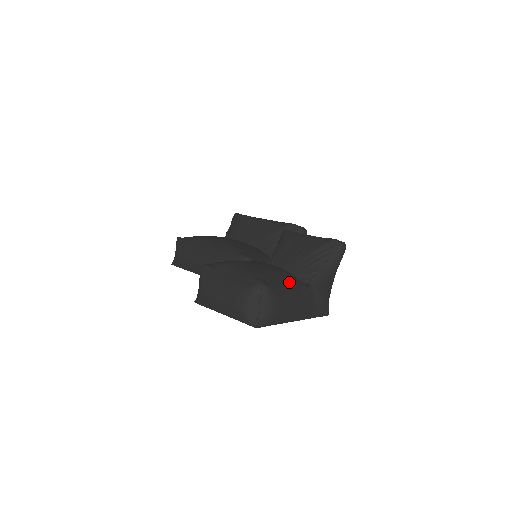
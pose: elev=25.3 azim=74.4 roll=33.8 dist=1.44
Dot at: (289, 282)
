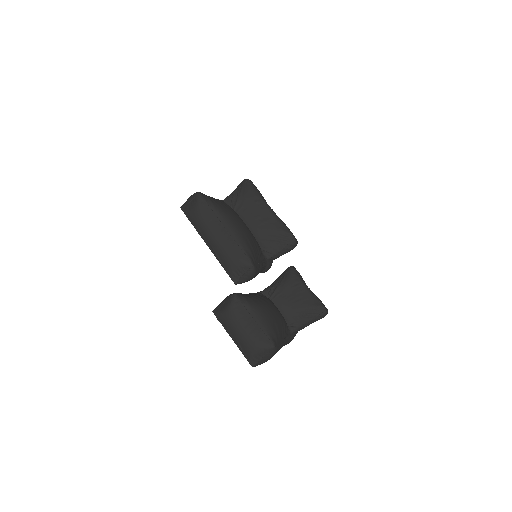
Dot at: (284, 335)
